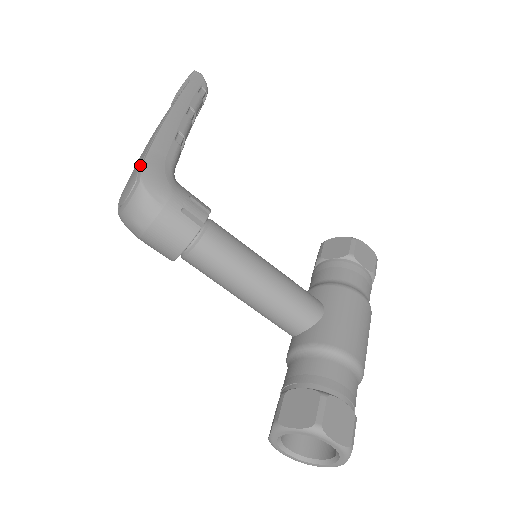
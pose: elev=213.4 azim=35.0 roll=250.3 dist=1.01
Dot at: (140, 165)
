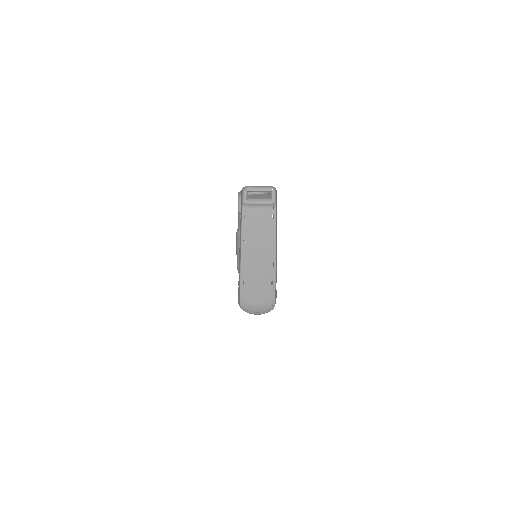
Dot at: (271, 299)
